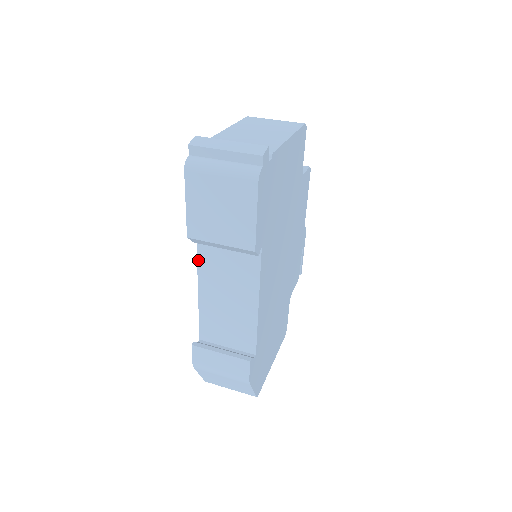
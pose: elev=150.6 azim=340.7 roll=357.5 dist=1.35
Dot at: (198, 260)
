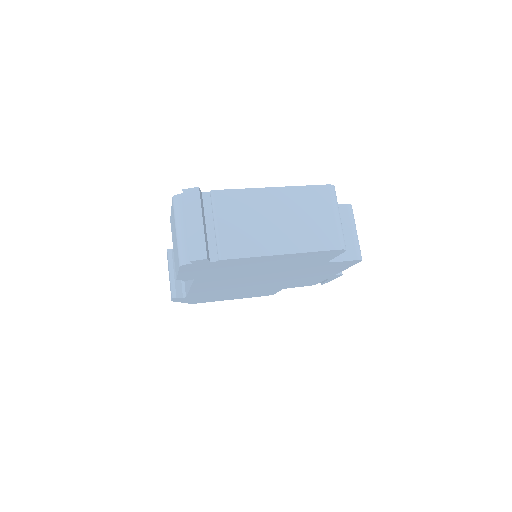
Dot at: occluded
